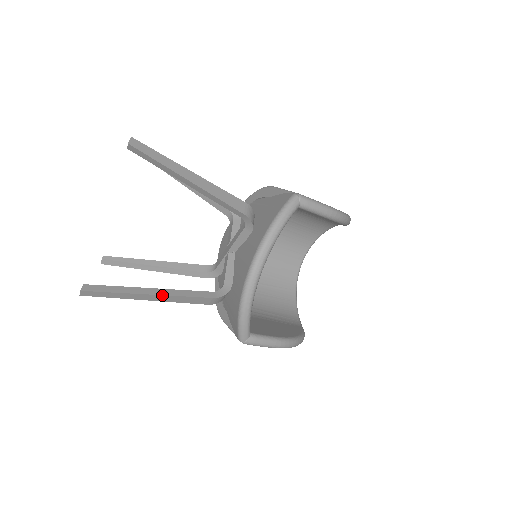
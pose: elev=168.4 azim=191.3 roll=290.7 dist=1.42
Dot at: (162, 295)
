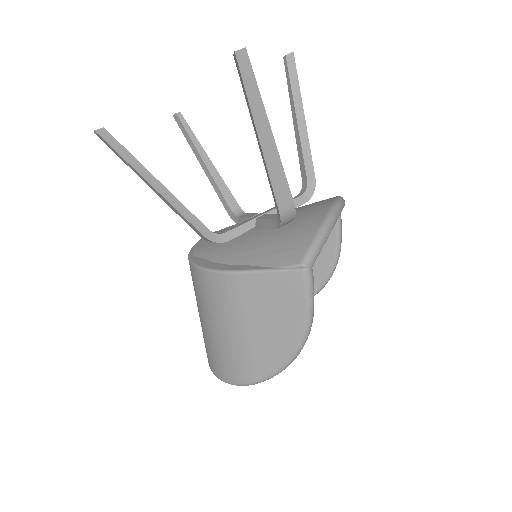
Dot at: (276, 146)
